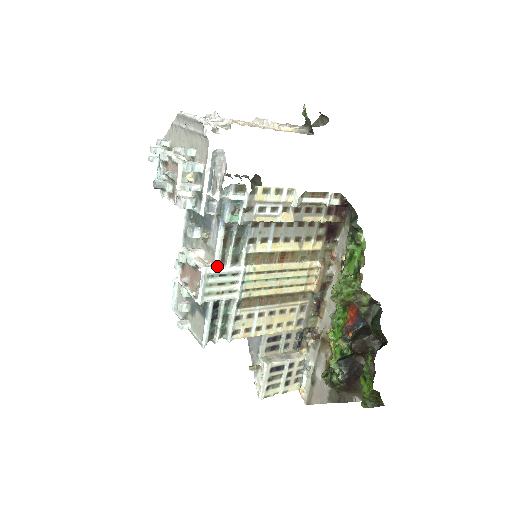
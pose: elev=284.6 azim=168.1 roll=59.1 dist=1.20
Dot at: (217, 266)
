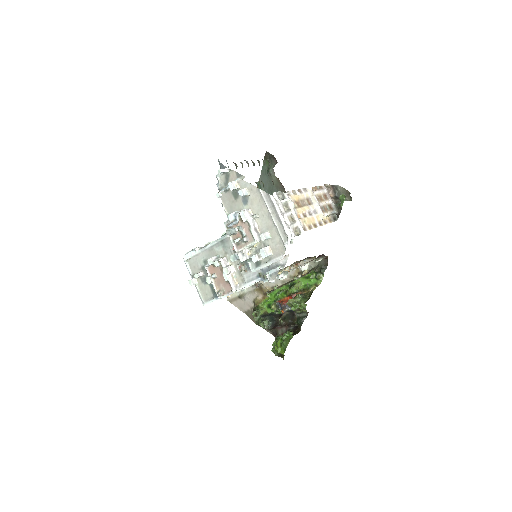
Dot at: occluded
